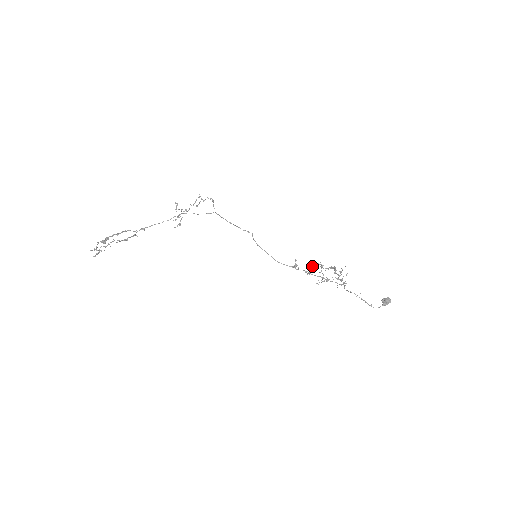
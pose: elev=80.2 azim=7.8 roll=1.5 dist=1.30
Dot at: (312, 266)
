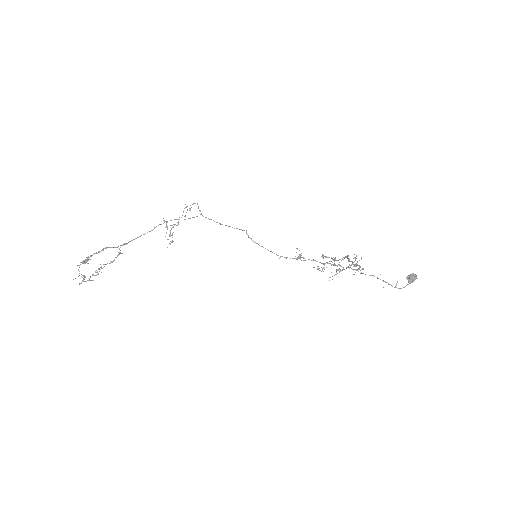
Dot at: occluded
